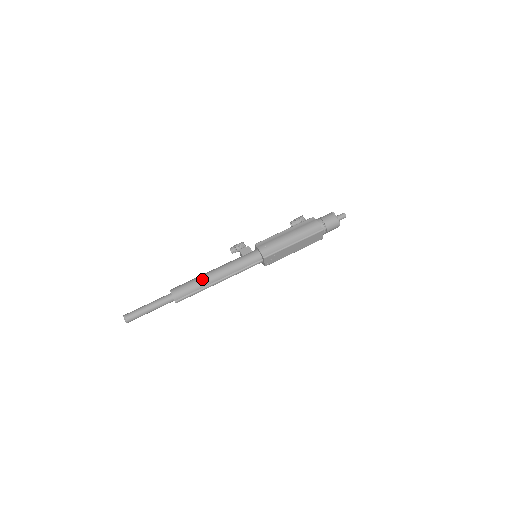
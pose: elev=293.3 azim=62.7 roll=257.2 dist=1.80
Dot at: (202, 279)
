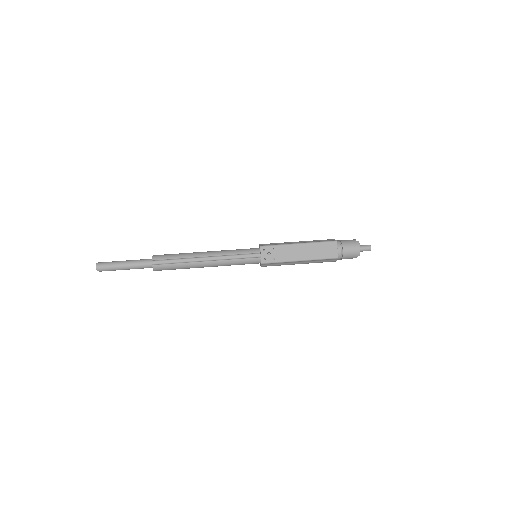
Dot at: occluded
